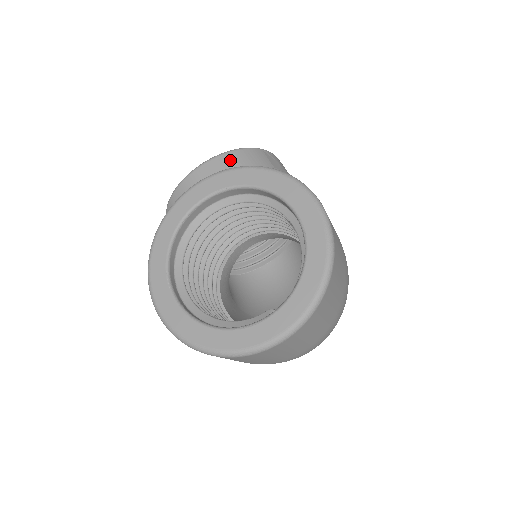
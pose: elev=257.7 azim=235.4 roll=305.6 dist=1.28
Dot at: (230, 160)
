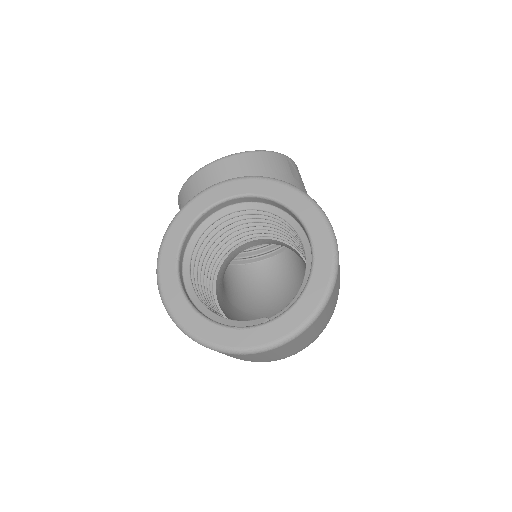
Dot at: (255, 160)
